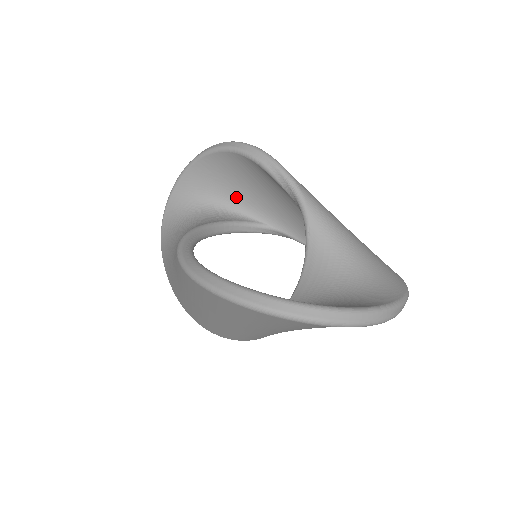
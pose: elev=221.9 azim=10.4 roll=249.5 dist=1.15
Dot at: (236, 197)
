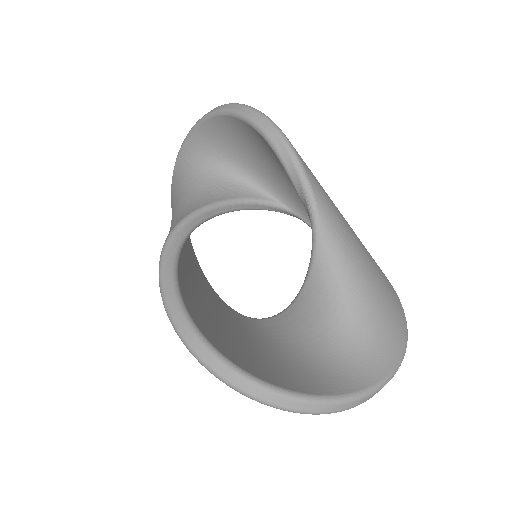
Dot at: (255, 168)
